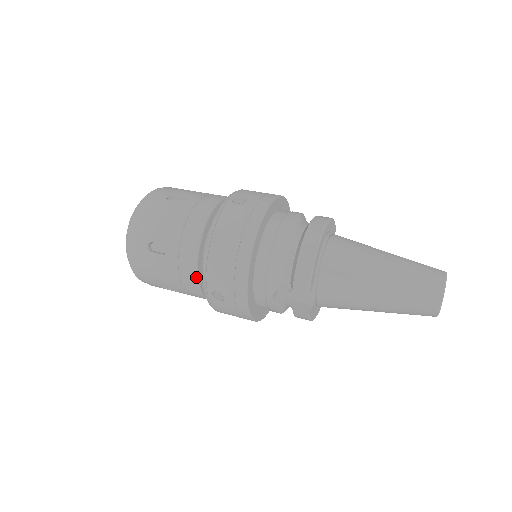
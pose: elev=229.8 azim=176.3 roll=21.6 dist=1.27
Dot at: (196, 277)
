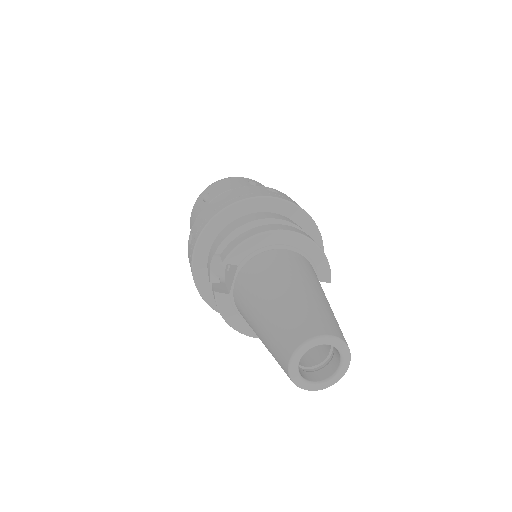
Dot at: occluded
